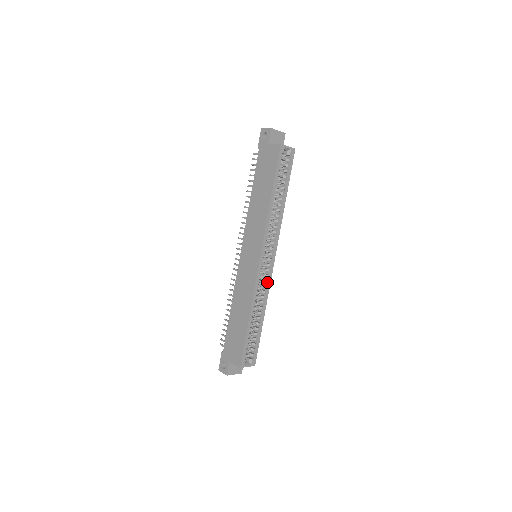
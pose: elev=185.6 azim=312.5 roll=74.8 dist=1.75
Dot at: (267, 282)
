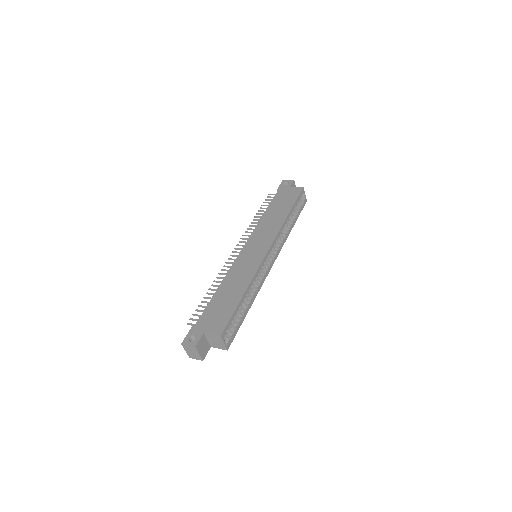
Dot at: (263, 277)
